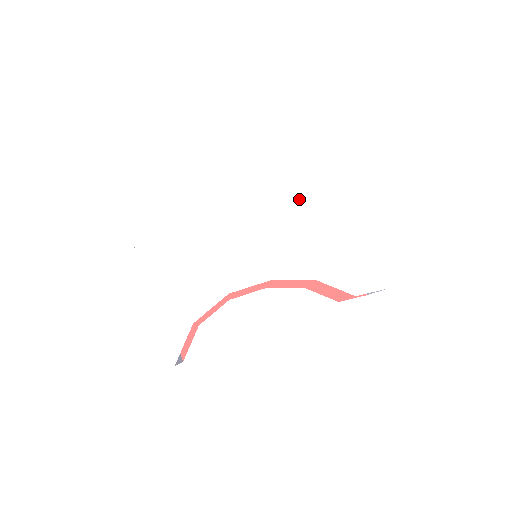
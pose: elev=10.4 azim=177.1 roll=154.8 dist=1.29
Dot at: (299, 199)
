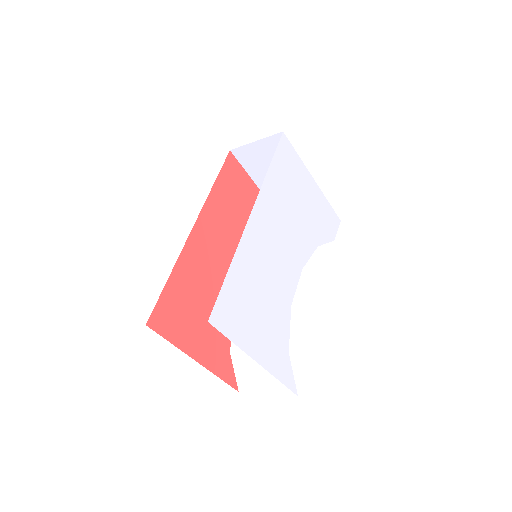
Dot at: (282, 184)
